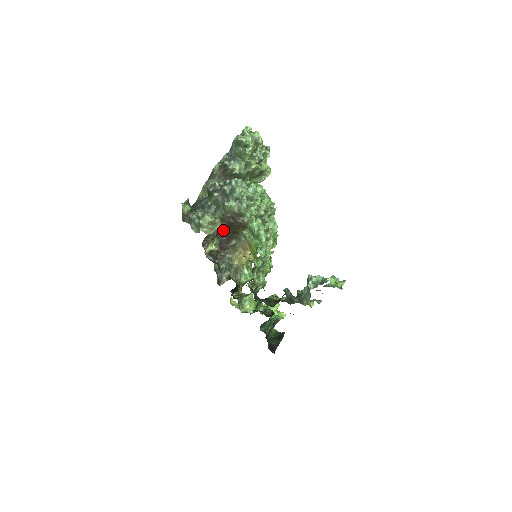
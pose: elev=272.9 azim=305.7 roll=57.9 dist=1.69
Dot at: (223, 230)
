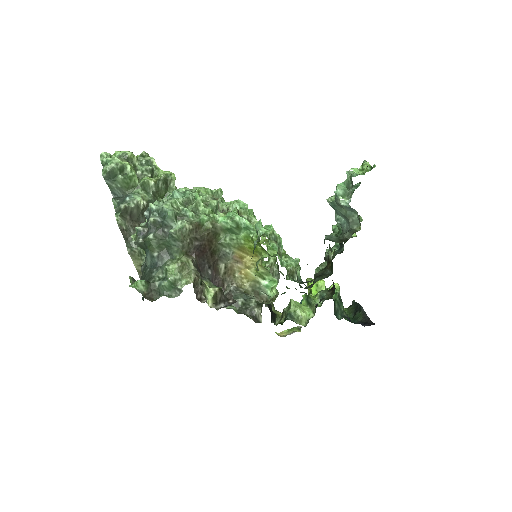
Dot at: (200, 264)
